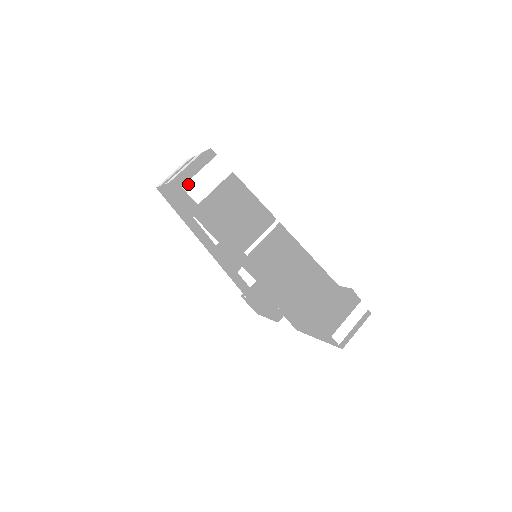
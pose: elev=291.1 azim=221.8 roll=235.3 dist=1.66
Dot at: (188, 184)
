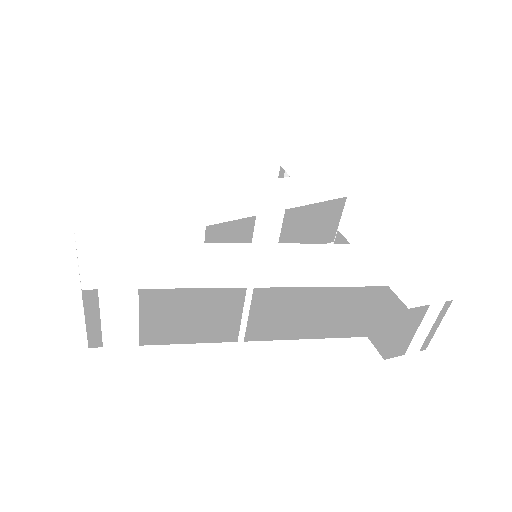
Dot at: (105, 339)
